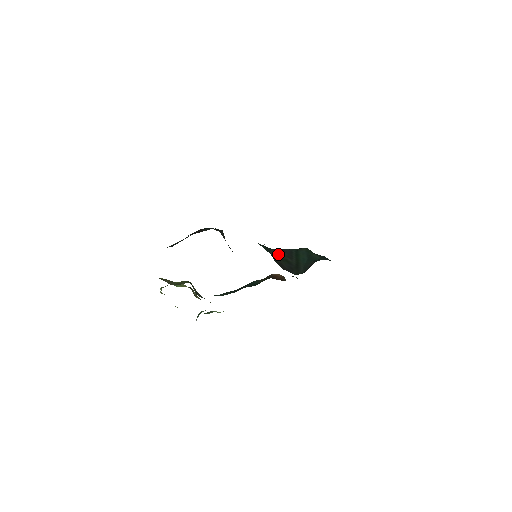
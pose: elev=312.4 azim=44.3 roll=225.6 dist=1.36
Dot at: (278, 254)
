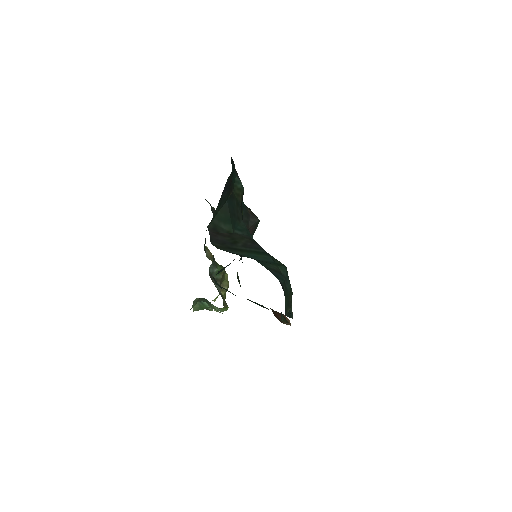
Dot at: (242, 237)
